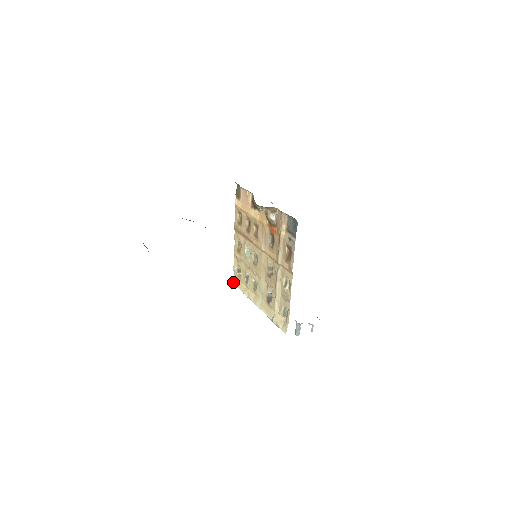
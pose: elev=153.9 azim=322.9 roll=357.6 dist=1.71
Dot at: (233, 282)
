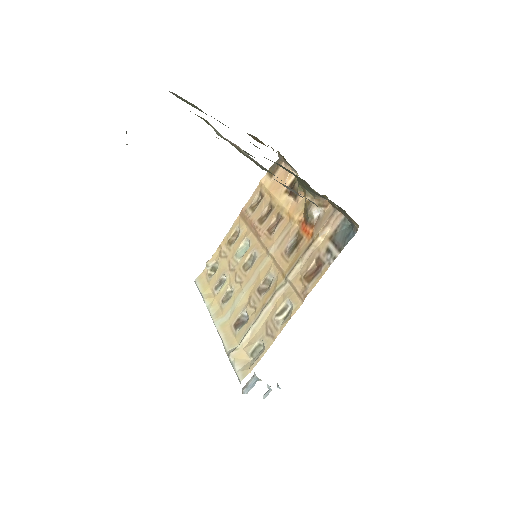
Dot at: (196, 280)
